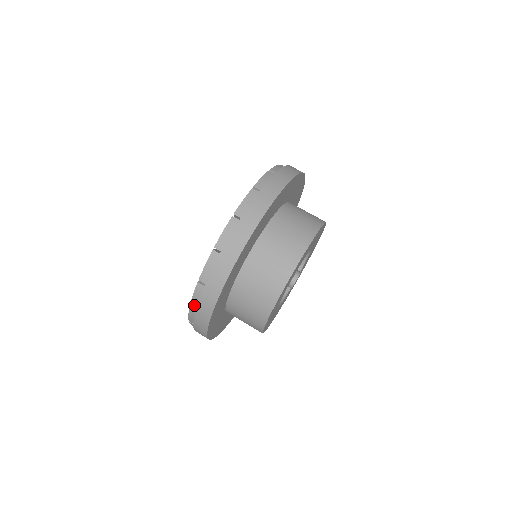
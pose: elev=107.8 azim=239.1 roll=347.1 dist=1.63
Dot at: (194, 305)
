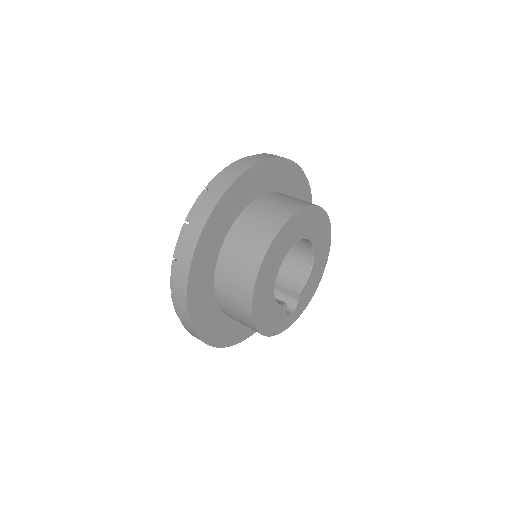
Dot at: (191, 217)
